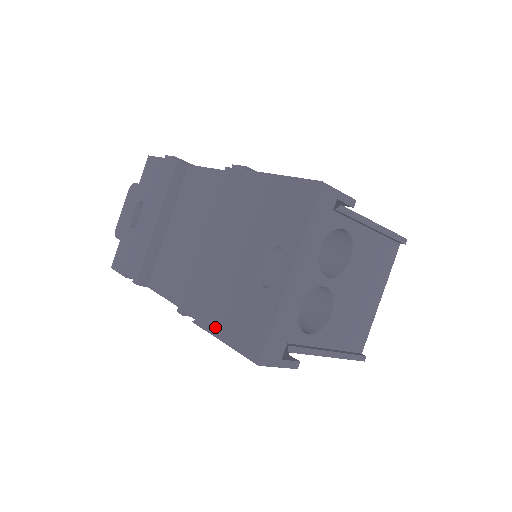
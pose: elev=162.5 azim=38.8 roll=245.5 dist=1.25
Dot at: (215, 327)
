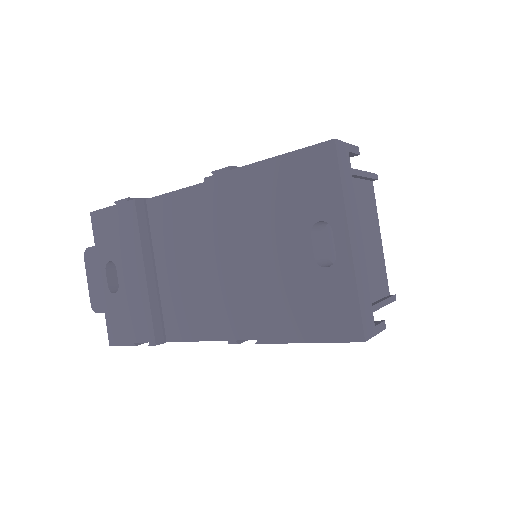
Dot at: (288, 334)
